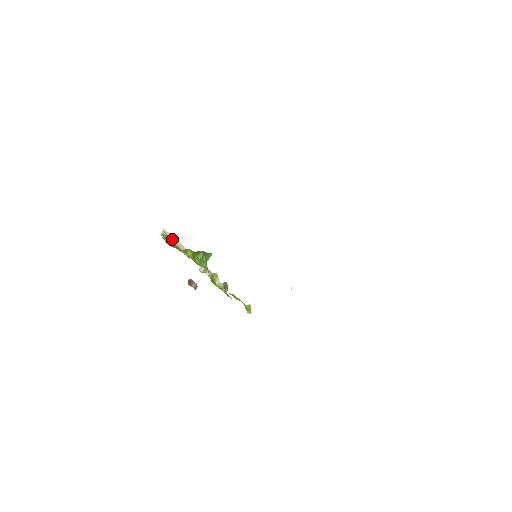
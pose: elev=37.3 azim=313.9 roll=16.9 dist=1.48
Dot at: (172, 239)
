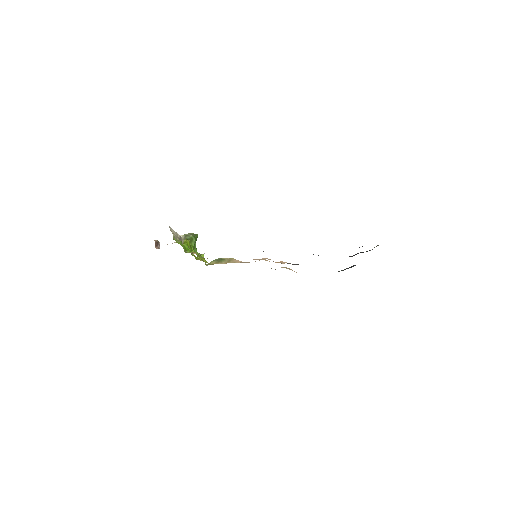
Dot at: (174, 233)
